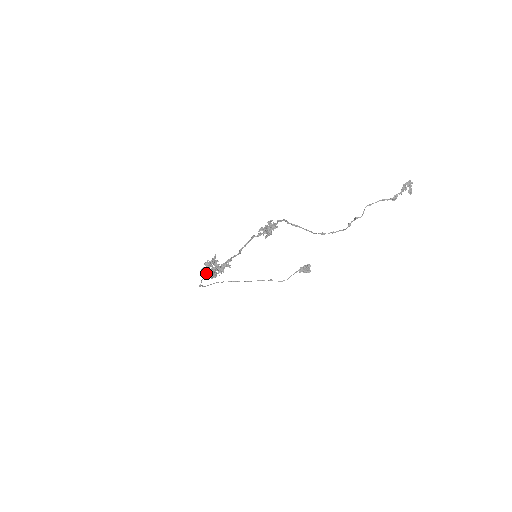
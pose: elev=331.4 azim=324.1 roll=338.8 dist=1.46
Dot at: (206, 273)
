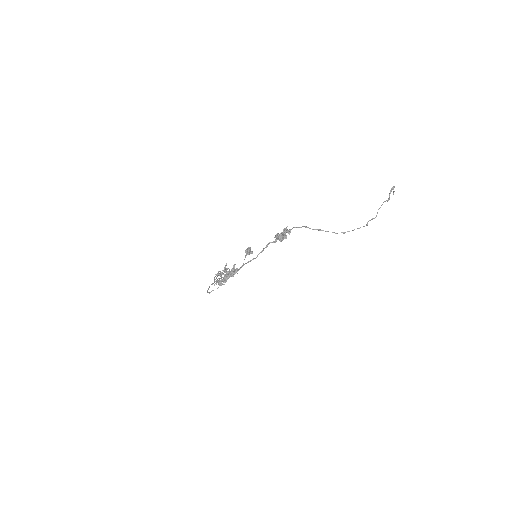
Dot at: (221, 282)
